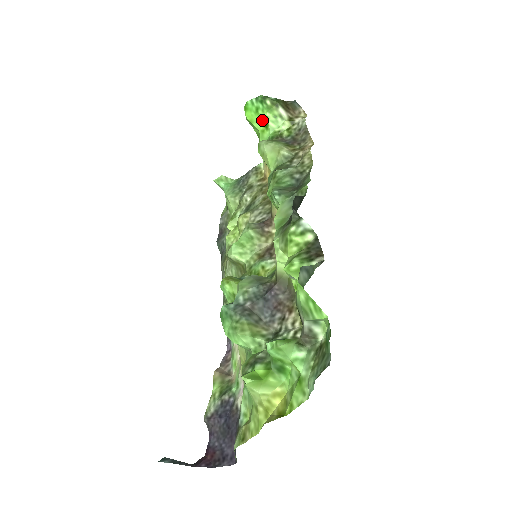
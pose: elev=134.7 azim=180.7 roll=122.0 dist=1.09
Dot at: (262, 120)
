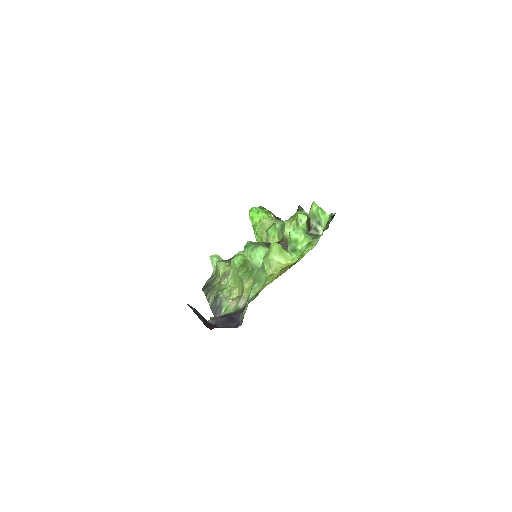
Dot at: (260, 217)
